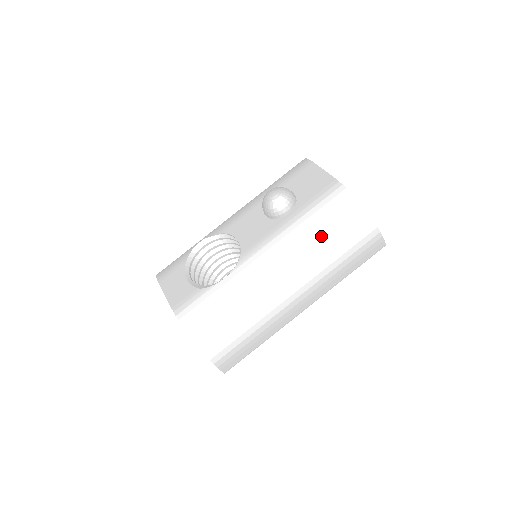
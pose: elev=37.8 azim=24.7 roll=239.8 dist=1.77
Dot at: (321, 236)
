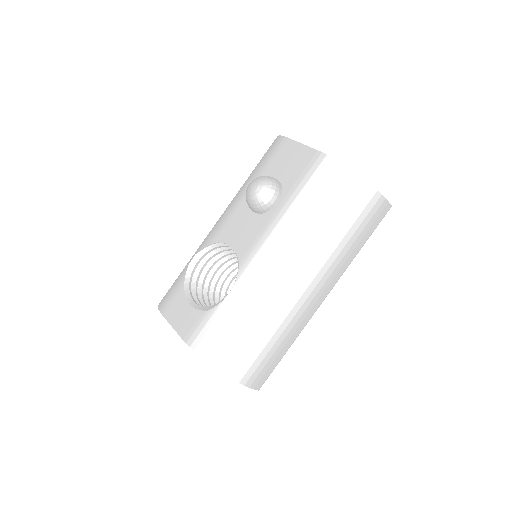
Dot at: (319, 218)
